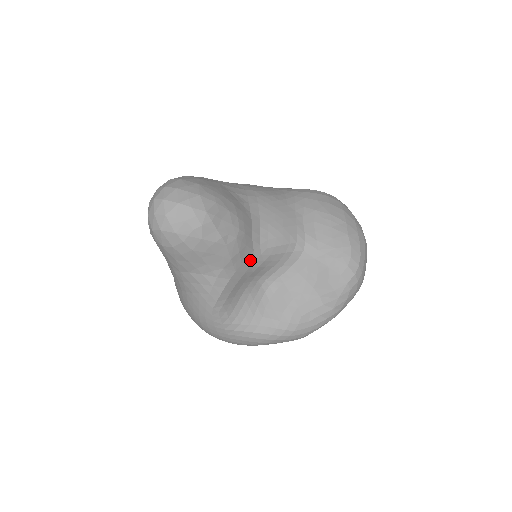
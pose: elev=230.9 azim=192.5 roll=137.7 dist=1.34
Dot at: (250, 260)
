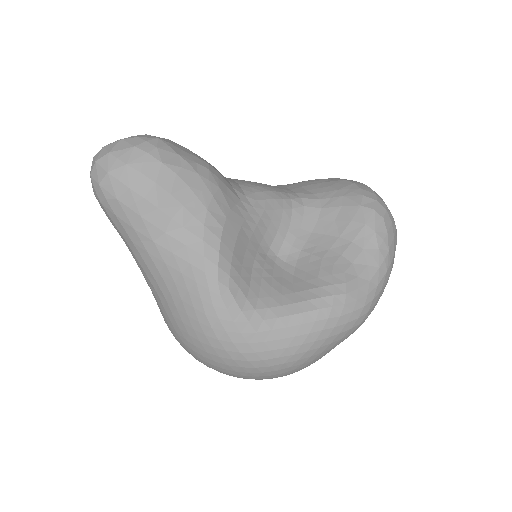
Dot at: (241, 210)
